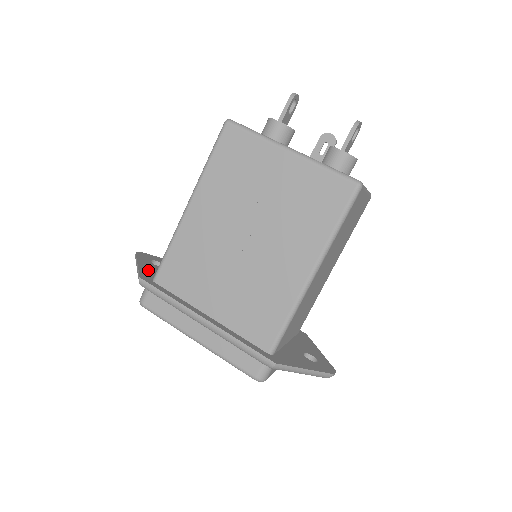
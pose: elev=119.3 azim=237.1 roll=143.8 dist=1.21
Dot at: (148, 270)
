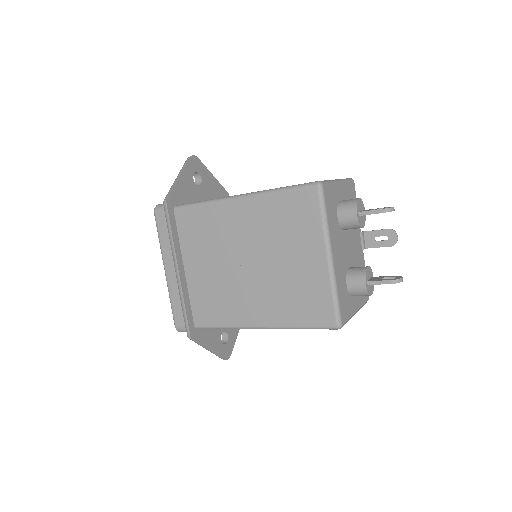
Dot at: (181, 189)
